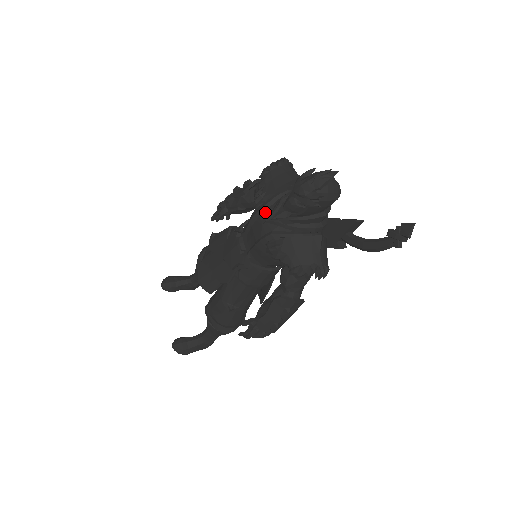
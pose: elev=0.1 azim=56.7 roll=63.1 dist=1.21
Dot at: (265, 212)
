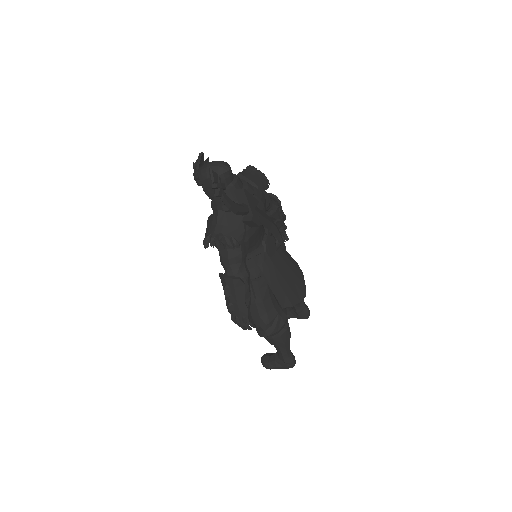
Dot at: occluded
